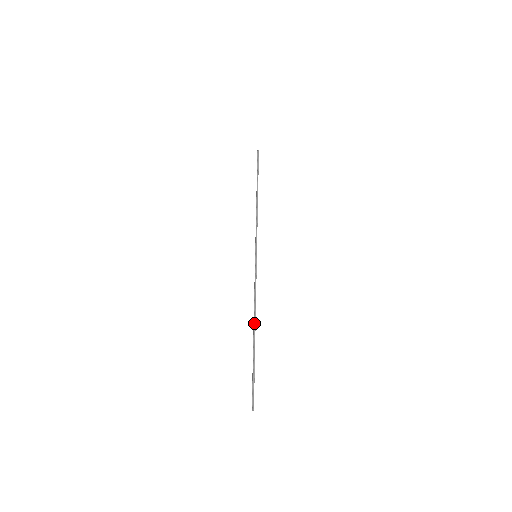
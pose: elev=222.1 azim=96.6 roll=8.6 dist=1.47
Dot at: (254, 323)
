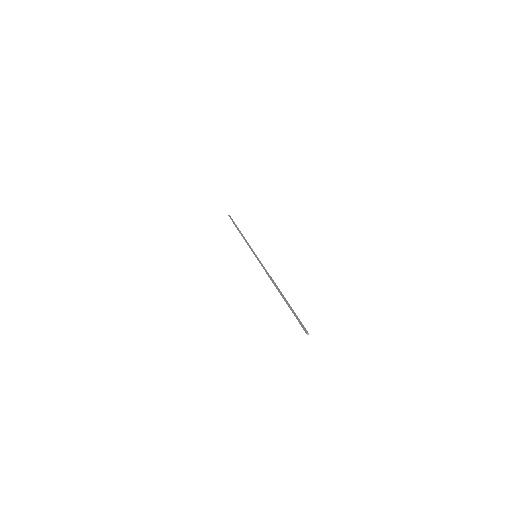
Dot at: (275, 286)
